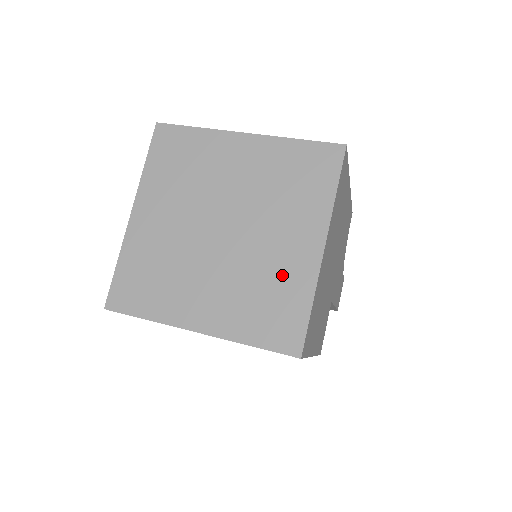
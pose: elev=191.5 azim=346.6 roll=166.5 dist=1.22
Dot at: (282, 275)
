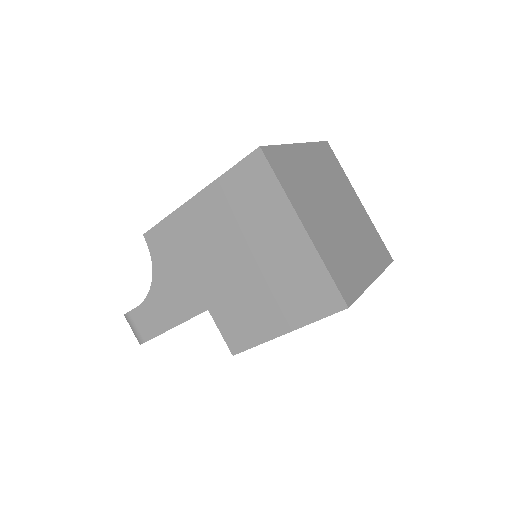
Dot at: (364, 224)
